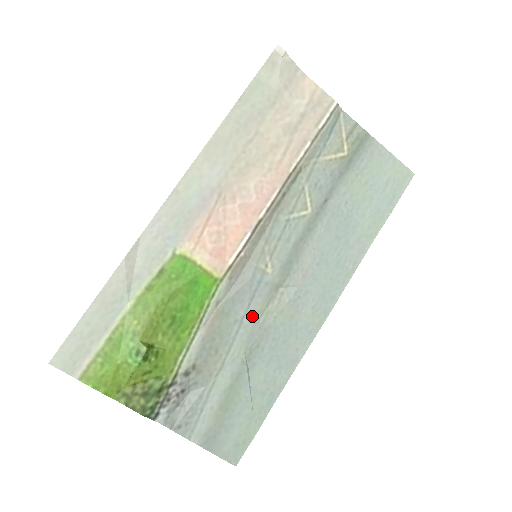
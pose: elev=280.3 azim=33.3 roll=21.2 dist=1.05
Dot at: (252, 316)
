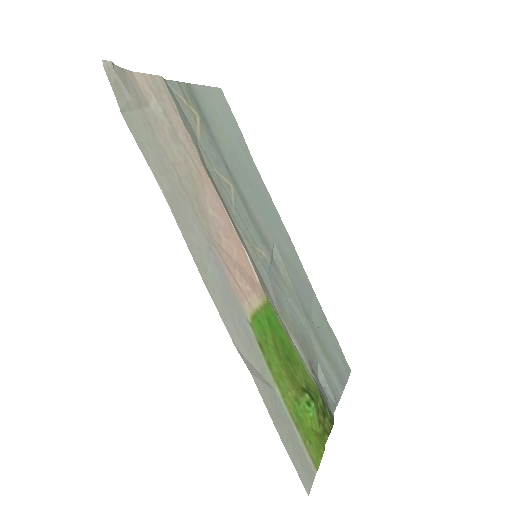
Dot at: (287, 293)
